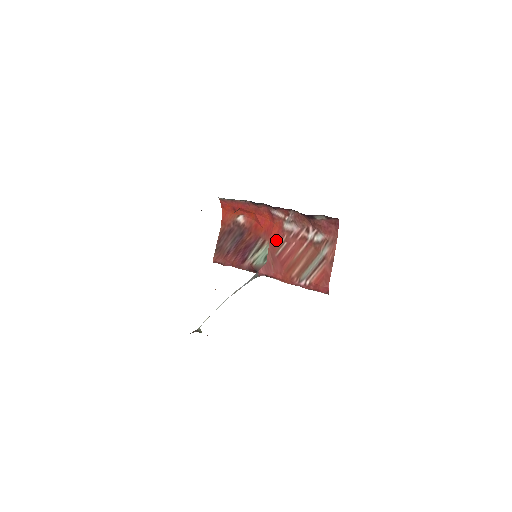
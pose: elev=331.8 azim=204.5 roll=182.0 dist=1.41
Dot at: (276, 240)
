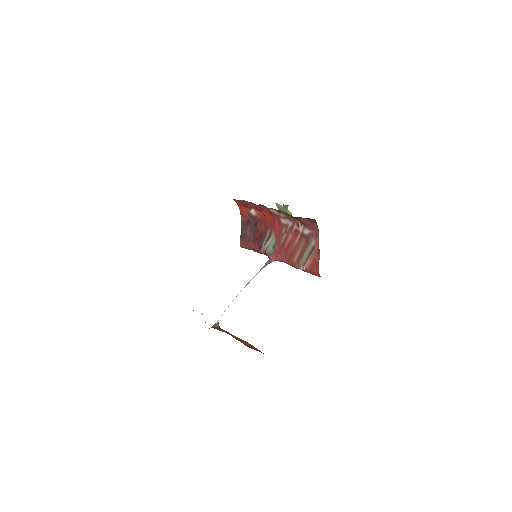
Dot at: (278, 231)
